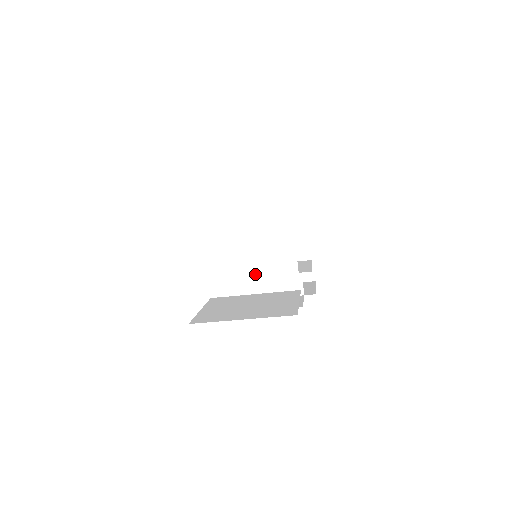
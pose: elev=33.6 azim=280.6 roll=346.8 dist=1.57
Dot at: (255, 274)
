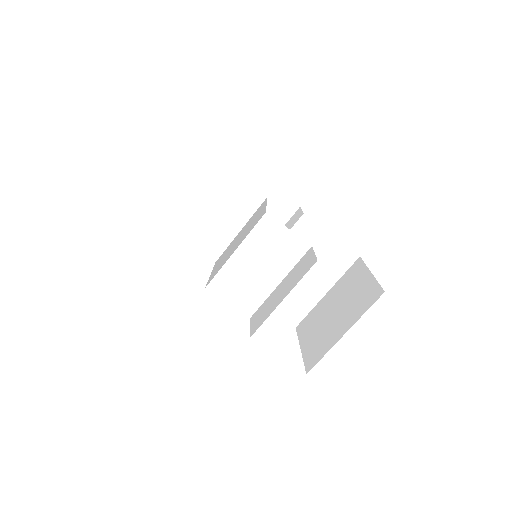
Dot at: (237, 247)
